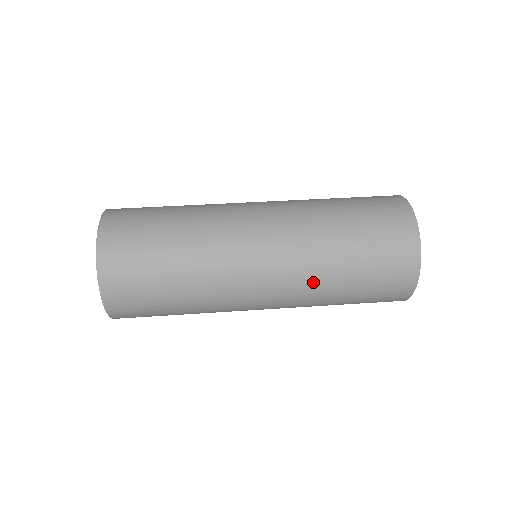
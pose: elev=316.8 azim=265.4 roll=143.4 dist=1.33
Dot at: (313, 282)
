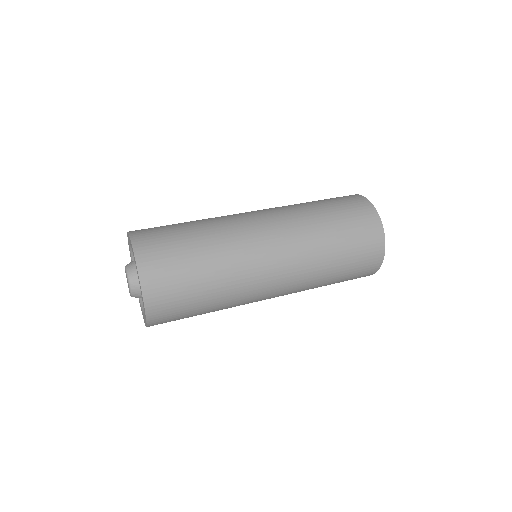
Dot at: (306, 233)
